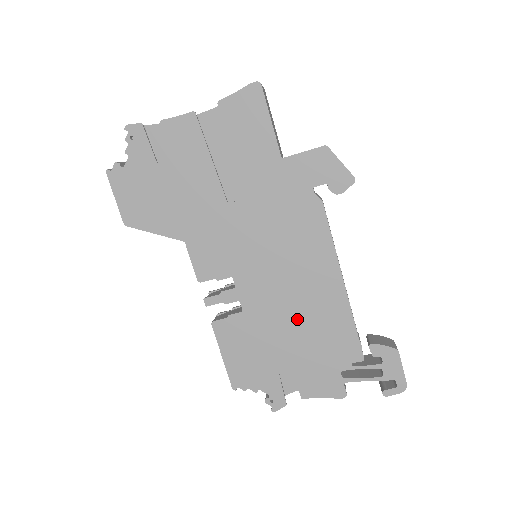
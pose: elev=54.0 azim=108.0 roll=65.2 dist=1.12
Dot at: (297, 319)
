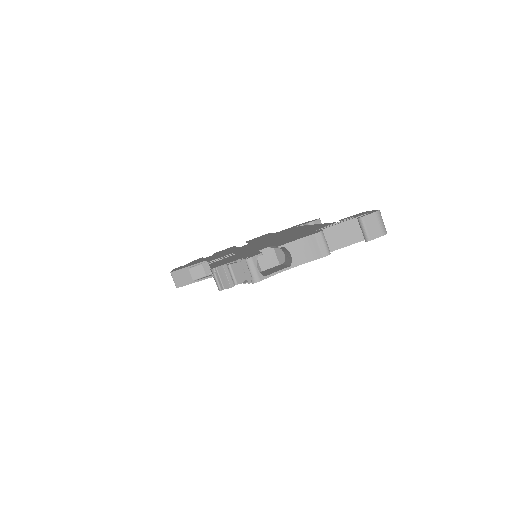
Dot at: (279, 239)
